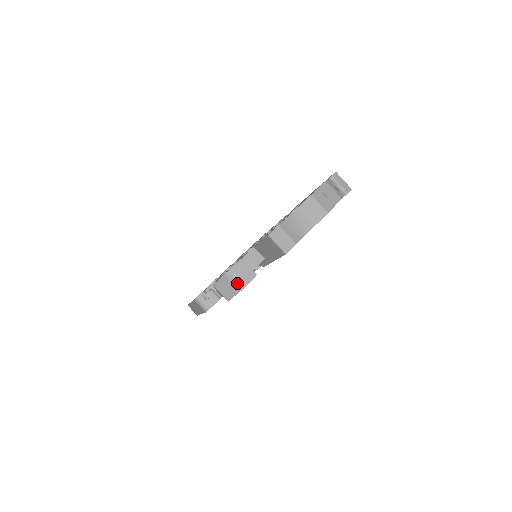
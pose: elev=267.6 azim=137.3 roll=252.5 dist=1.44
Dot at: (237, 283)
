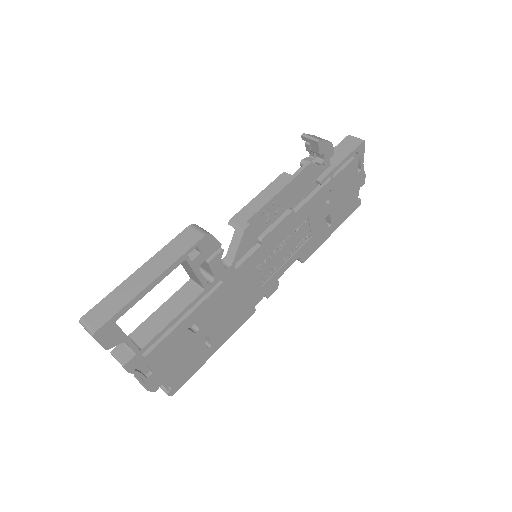
Dot at: occluded
